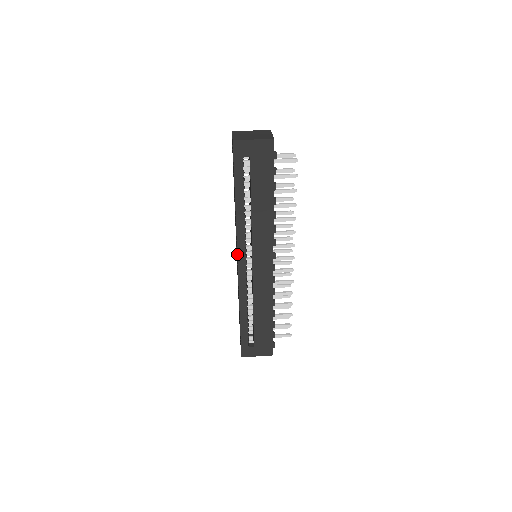
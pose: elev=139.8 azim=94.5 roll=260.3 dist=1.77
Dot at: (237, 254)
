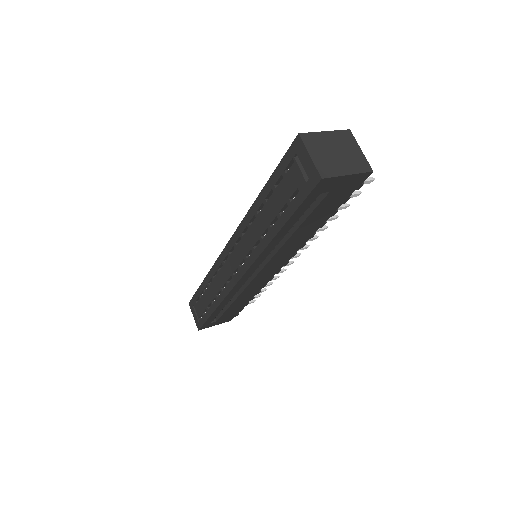
Dot at: (246, 272)
